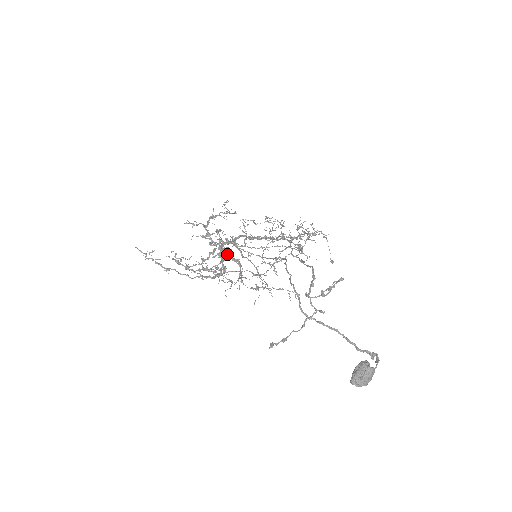
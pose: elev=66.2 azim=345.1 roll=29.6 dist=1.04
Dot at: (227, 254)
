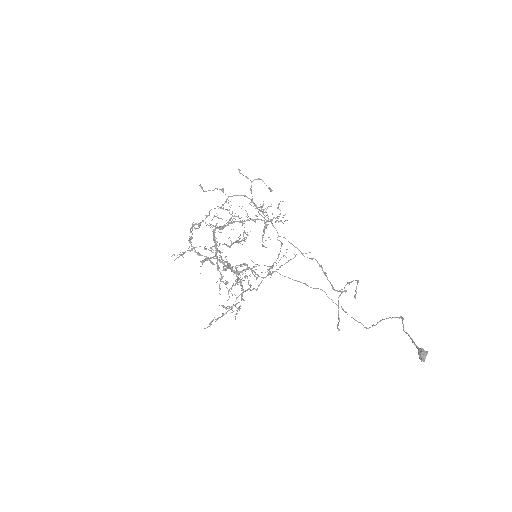
Dot at: (236, 268)
